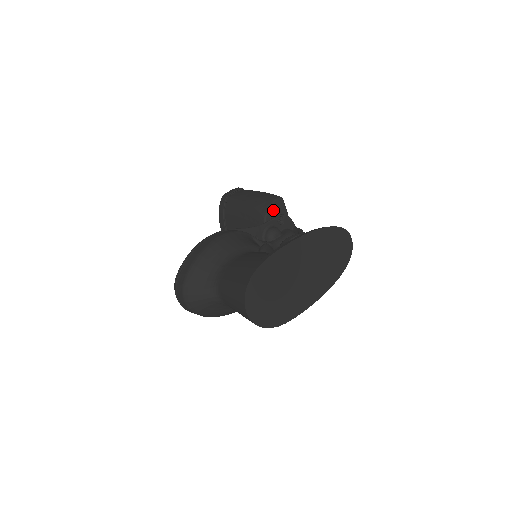
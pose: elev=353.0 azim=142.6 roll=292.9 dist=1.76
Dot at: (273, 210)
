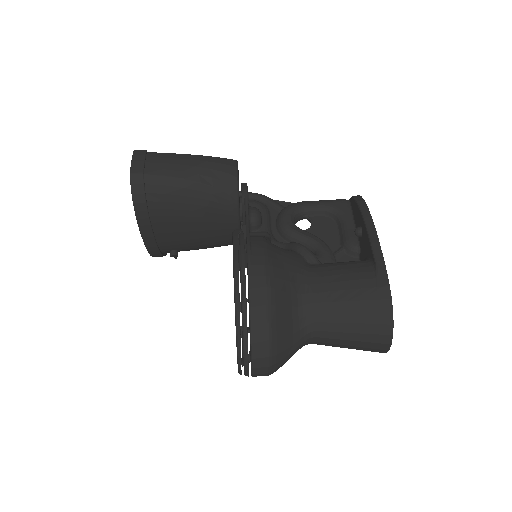
Dot at: occluded
